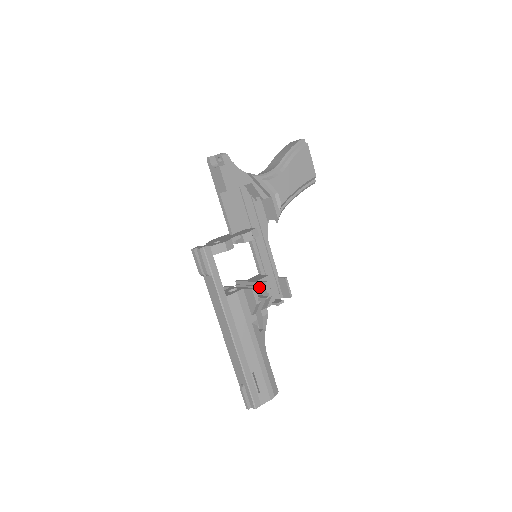
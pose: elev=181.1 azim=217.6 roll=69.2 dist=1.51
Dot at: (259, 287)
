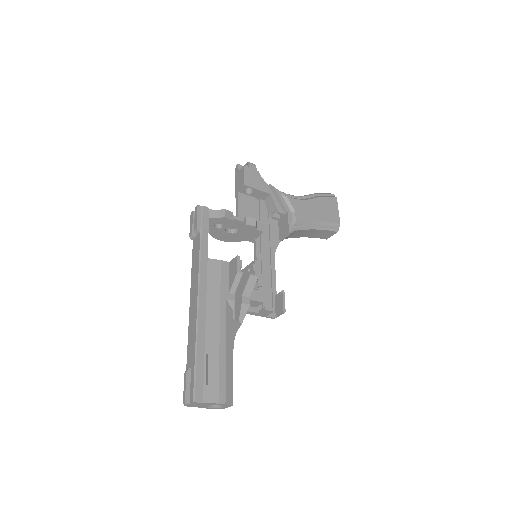
Dot at: (247, 269)
